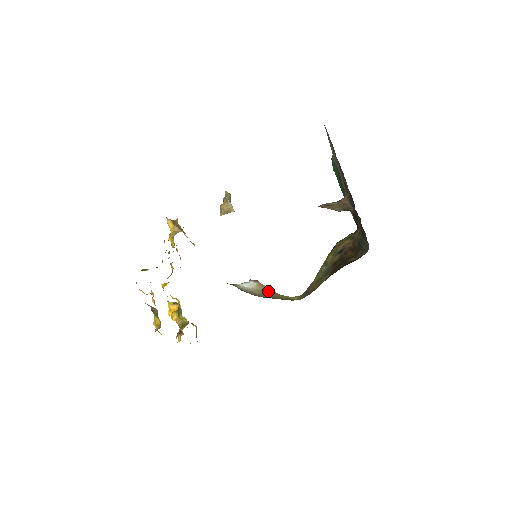
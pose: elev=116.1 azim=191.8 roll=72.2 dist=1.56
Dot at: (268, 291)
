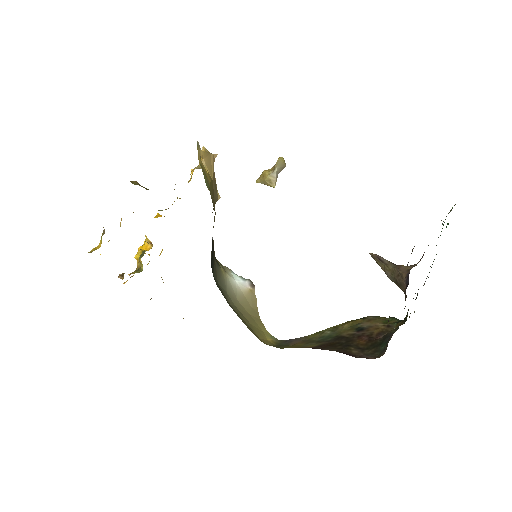
Dot at: (252, 306)
